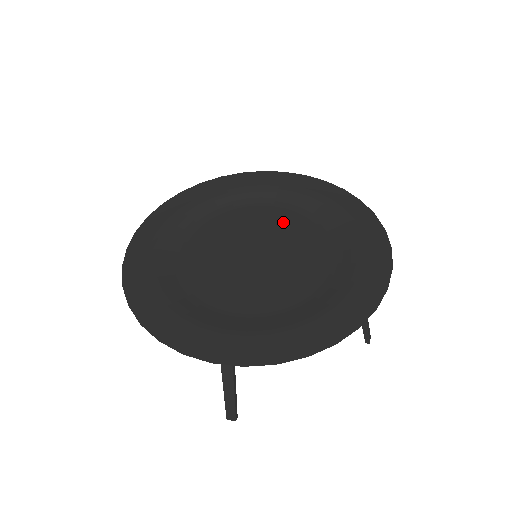
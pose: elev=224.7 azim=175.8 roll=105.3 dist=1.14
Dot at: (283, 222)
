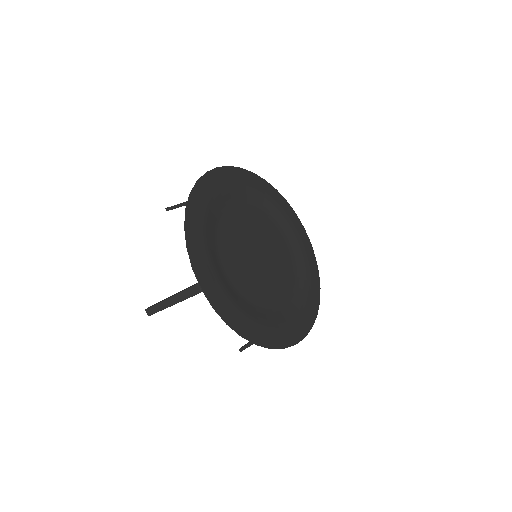
Dot at: (250, 220)
